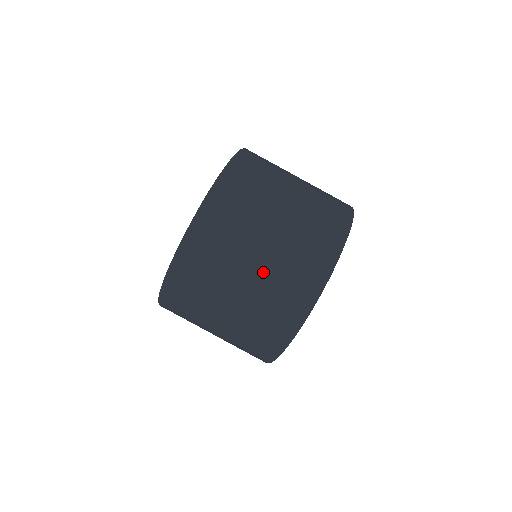
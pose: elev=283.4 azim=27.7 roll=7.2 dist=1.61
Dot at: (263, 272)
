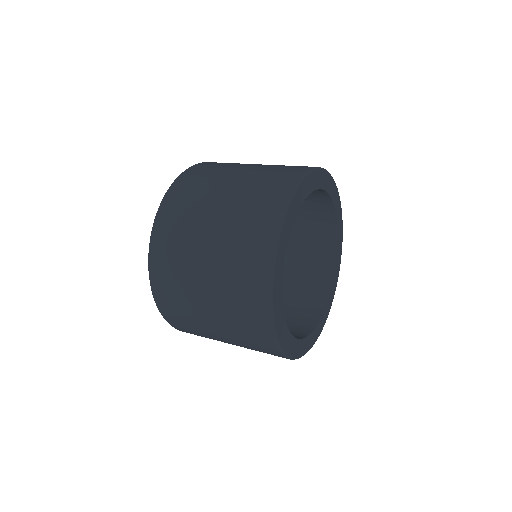
Dot at: (216, 293)
